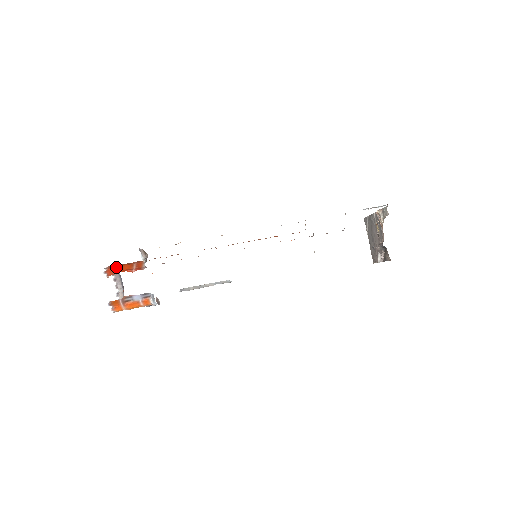
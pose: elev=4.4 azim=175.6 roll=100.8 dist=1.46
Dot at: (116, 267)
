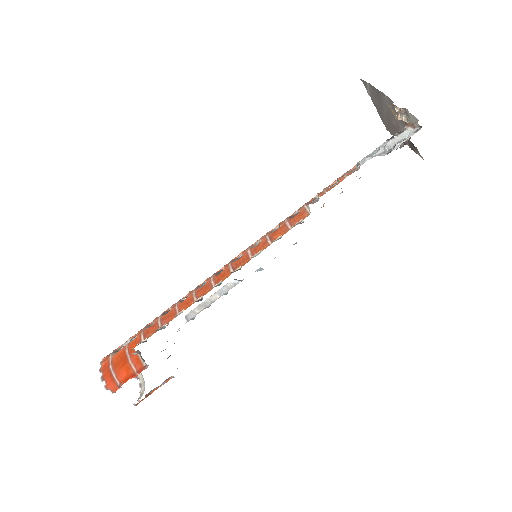
Dot at: (112, 375)
